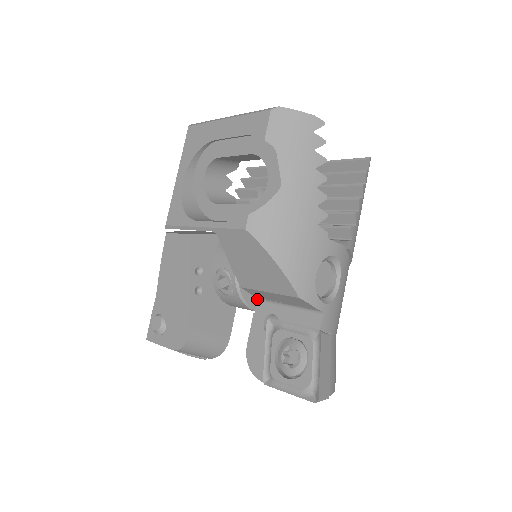
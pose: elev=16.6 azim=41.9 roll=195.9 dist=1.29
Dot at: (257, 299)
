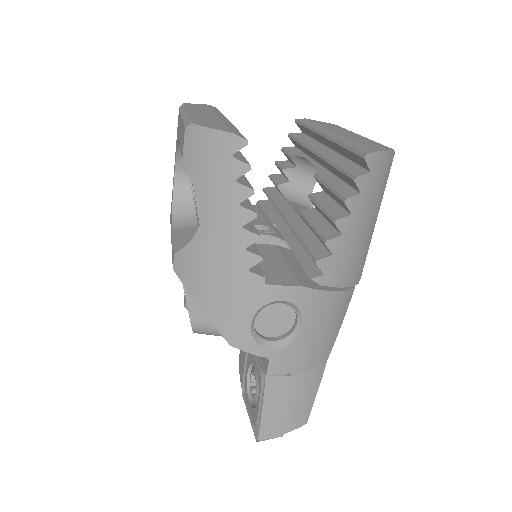
Dot at: occluded
